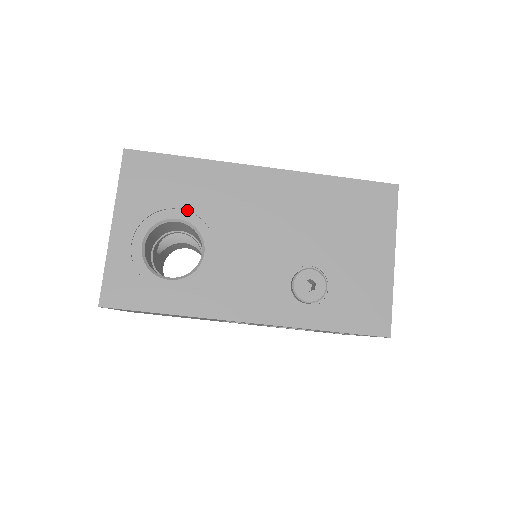
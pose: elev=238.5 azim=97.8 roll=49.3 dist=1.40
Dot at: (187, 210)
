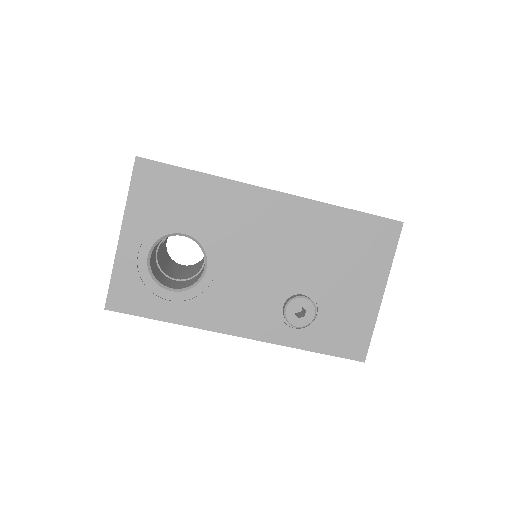
Dot at: (194, 227)
